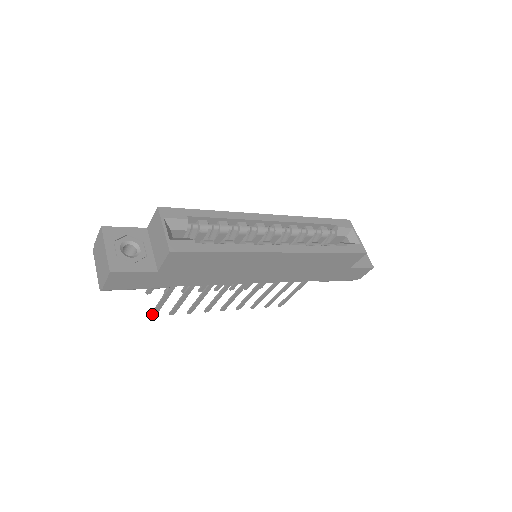
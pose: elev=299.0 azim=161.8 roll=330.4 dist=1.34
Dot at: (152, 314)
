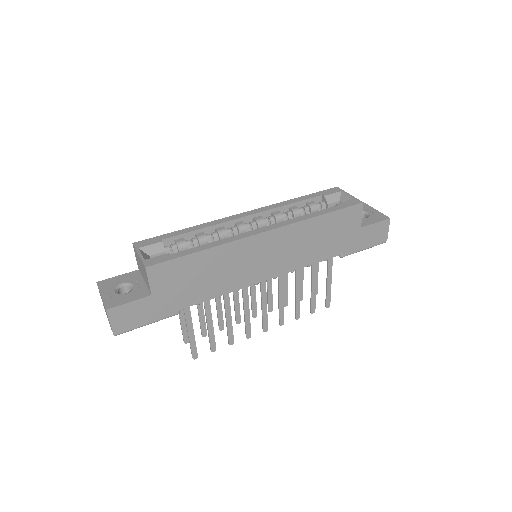
Dot at: (193, 356)
